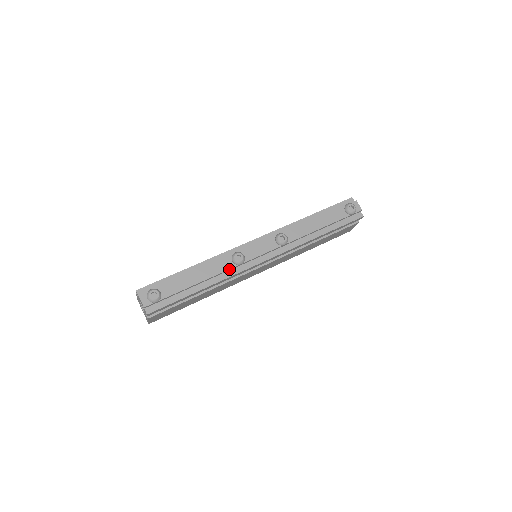
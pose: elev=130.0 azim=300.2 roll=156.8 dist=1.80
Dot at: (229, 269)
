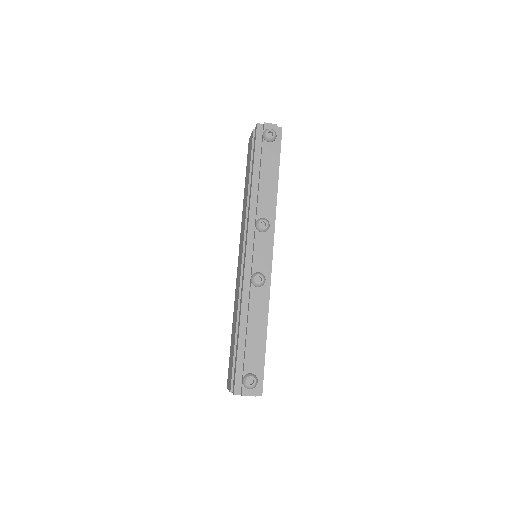
Dot at: (263, 295)
